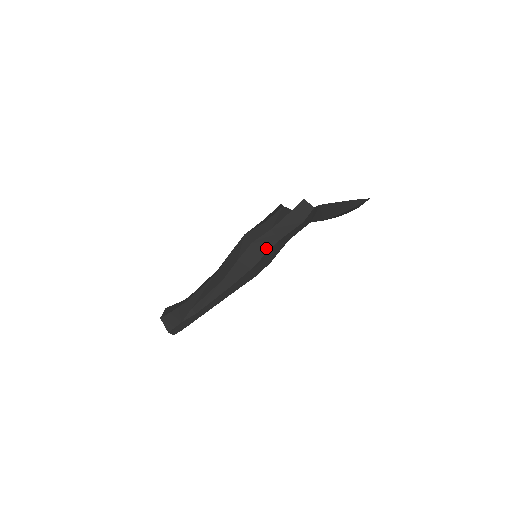
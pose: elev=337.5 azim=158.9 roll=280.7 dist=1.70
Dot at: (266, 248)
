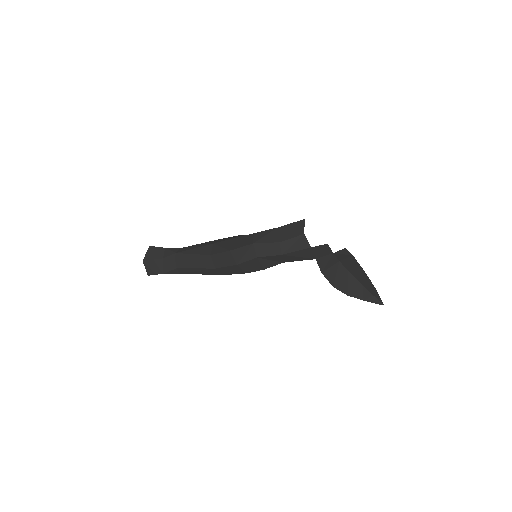
Dot at: (269, 265)
